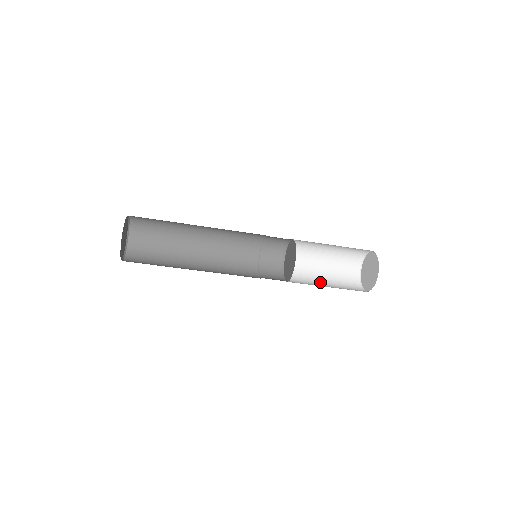
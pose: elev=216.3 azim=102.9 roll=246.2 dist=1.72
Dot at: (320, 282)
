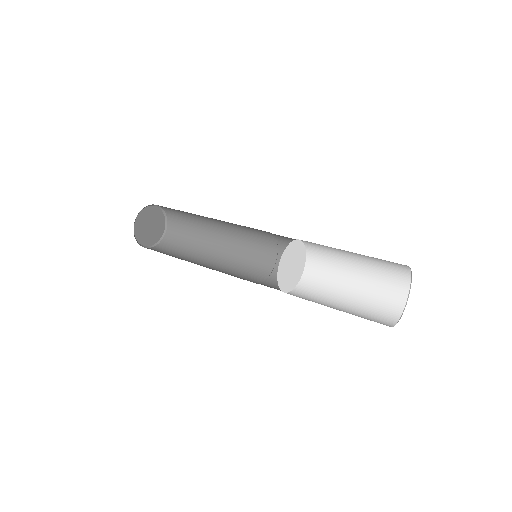
Dot at: (338, 301)
